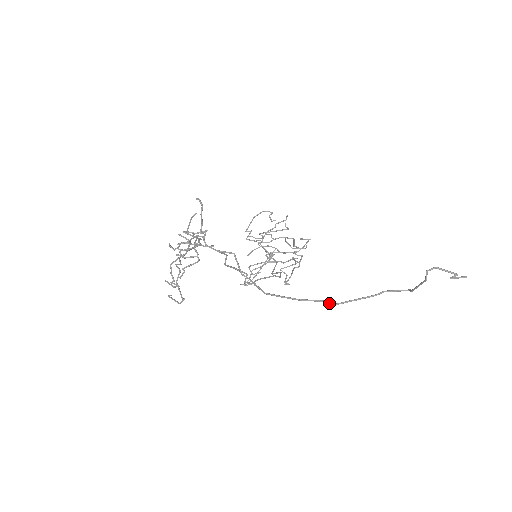
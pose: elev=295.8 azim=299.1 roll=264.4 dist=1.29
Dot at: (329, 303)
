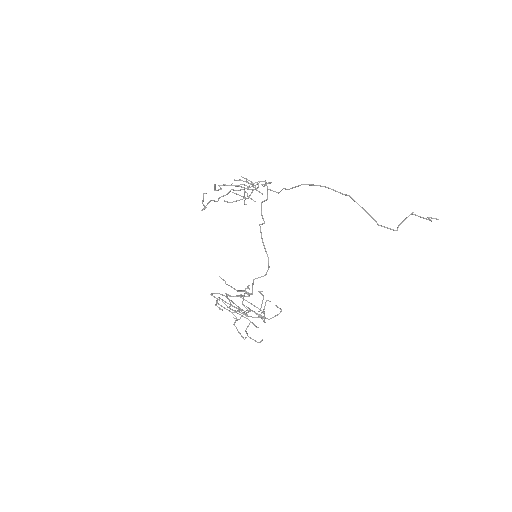
Dot at: (347, 195)
